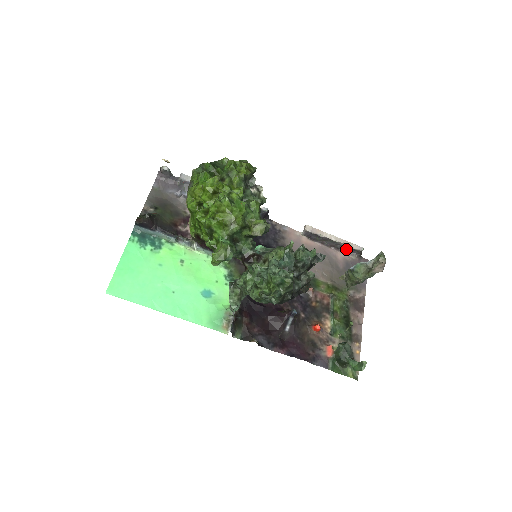
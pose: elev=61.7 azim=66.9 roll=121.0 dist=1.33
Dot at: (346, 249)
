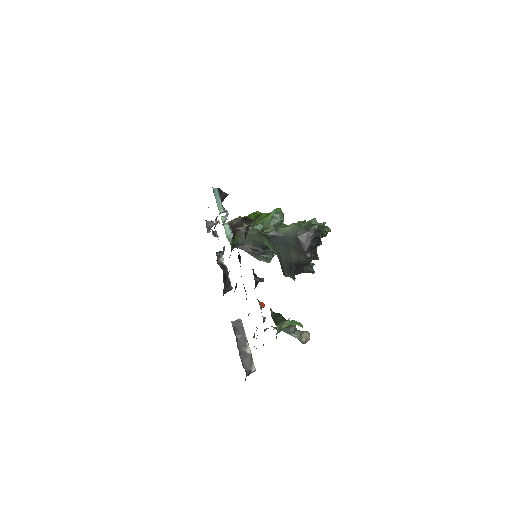
Dot at: (245, 359)
